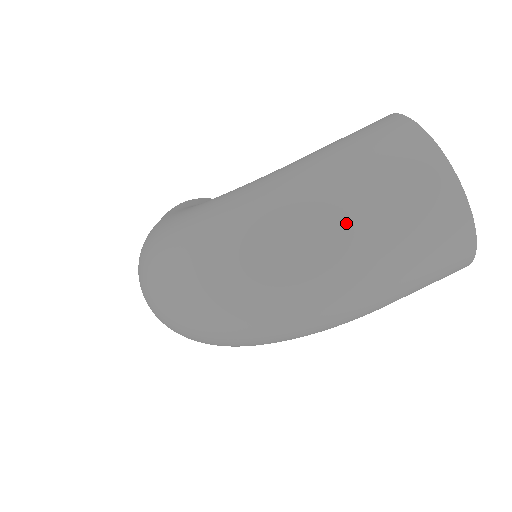
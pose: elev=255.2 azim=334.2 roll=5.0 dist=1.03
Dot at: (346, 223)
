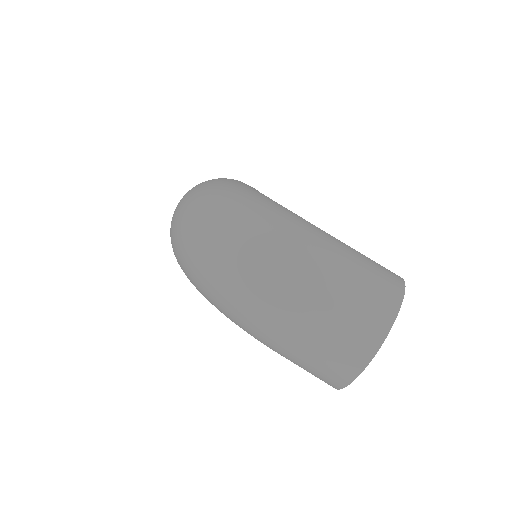
Dot at: (316, 285)
